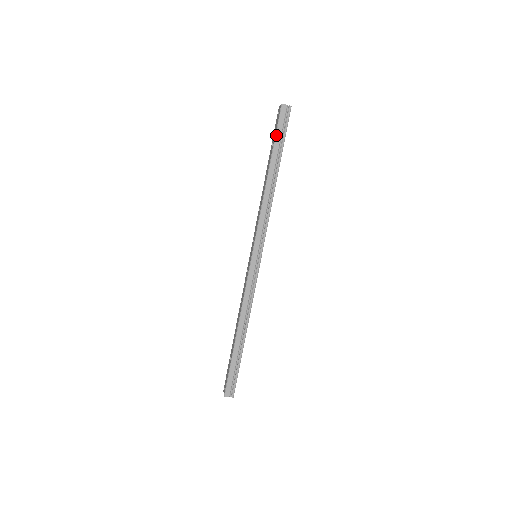
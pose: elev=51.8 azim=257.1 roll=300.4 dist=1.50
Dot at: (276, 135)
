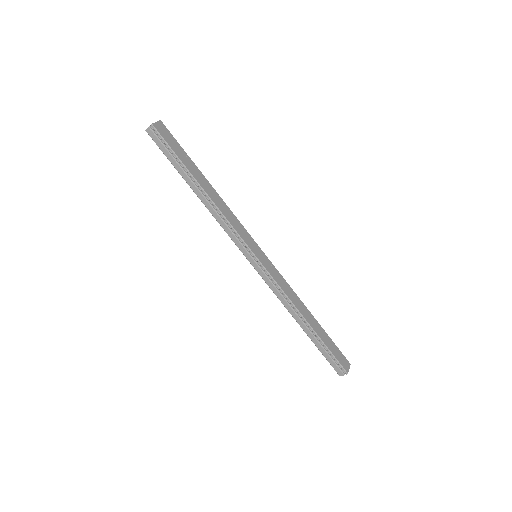
Dot at: (167, 158)
